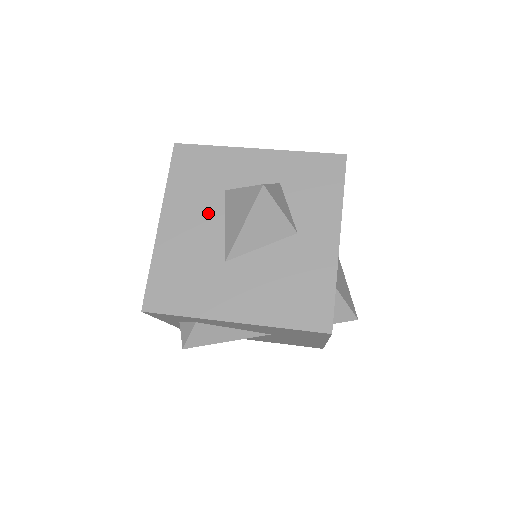
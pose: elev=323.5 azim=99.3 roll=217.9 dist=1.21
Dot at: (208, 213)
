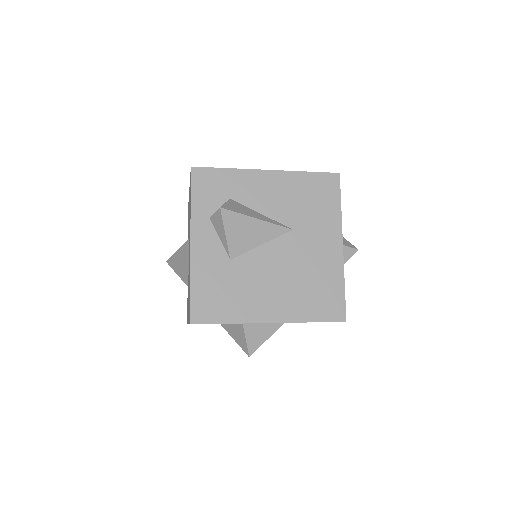
Dot at: occluded
